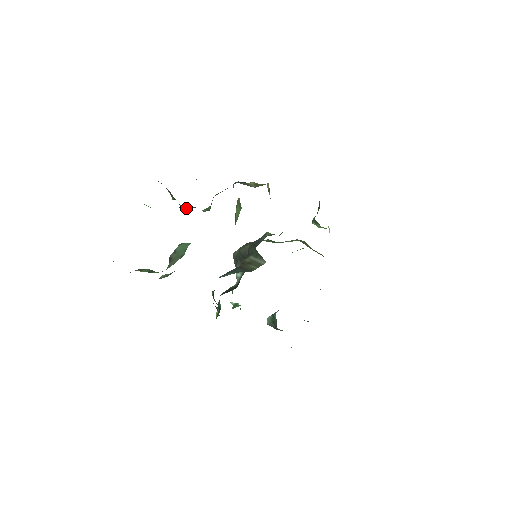
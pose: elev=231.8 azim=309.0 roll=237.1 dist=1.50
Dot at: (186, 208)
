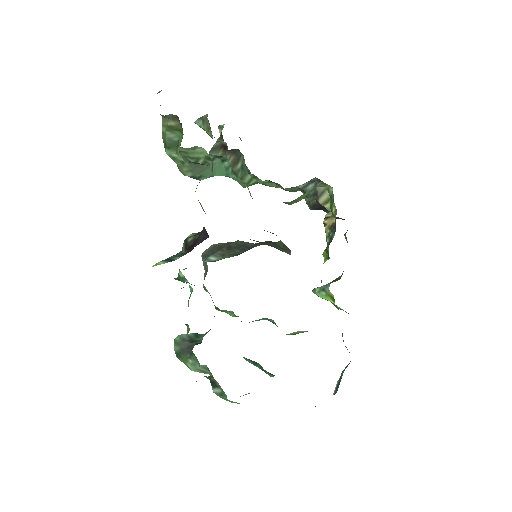
Dot at: (232, 161)
